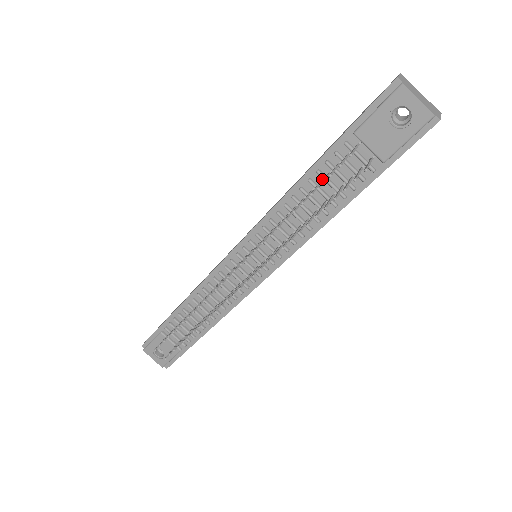
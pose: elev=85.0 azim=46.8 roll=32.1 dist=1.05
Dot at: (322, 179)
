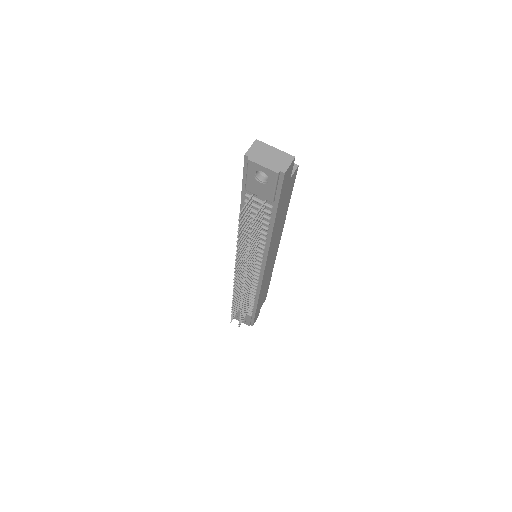
Dot at: (250, 215)
